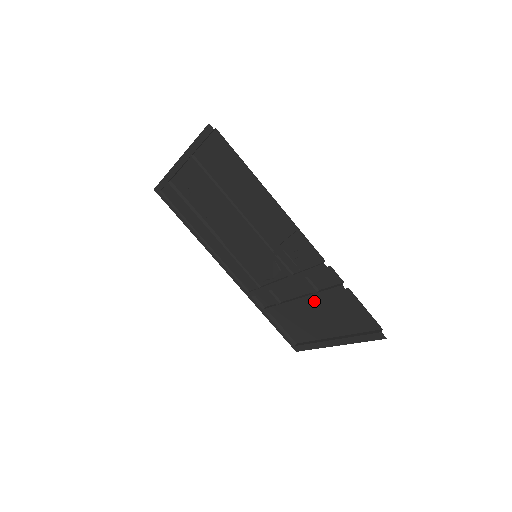
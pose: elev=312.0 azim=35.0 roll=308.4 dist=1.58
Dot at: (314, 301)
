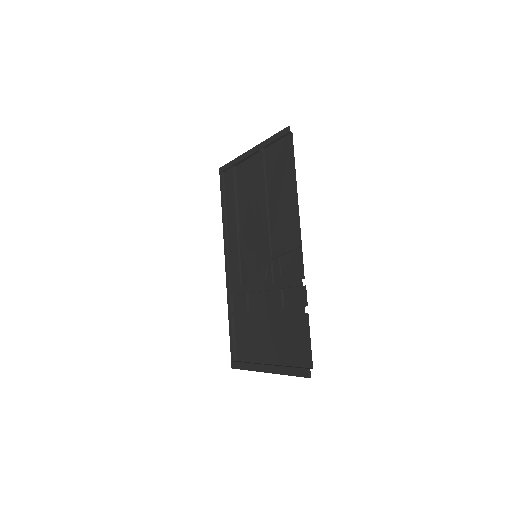
Dot at: (275, 318)
